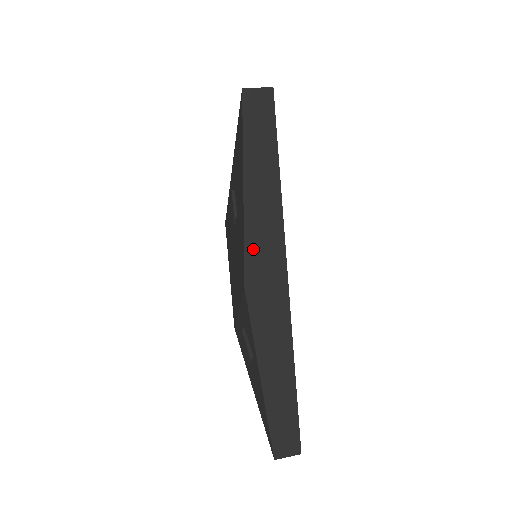
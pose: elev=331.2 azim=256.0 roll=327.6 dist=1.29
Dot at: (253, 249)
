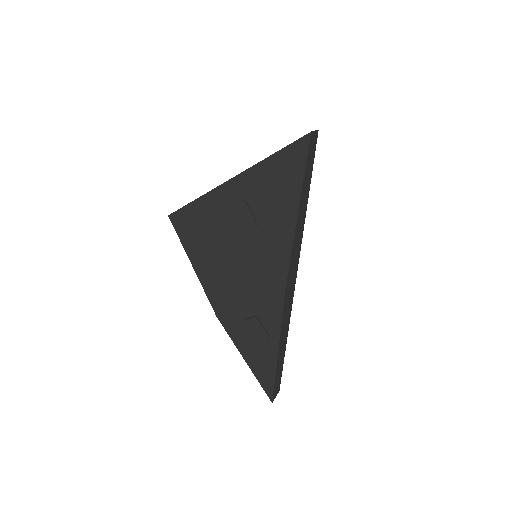
Dot at: (292, 258)
